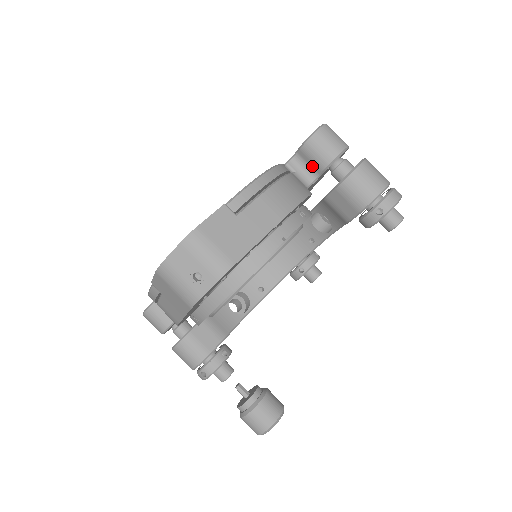
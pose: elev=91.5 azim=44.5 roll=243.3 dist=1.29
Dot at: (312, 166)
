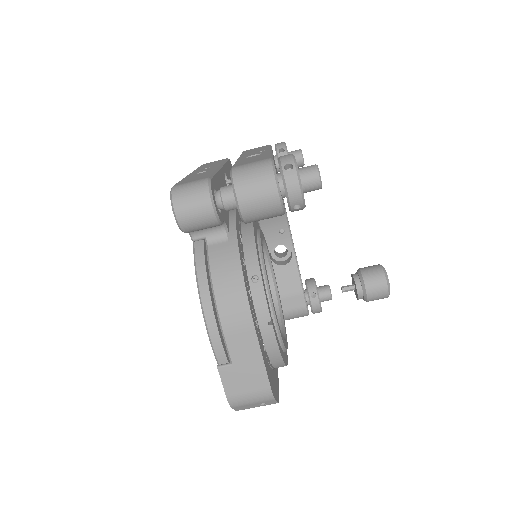
Dot at: occluded
